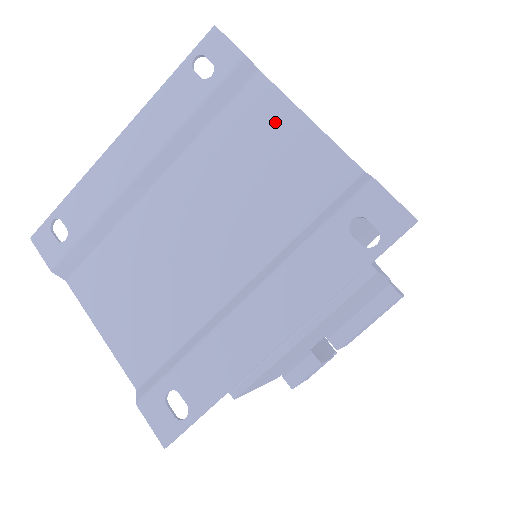
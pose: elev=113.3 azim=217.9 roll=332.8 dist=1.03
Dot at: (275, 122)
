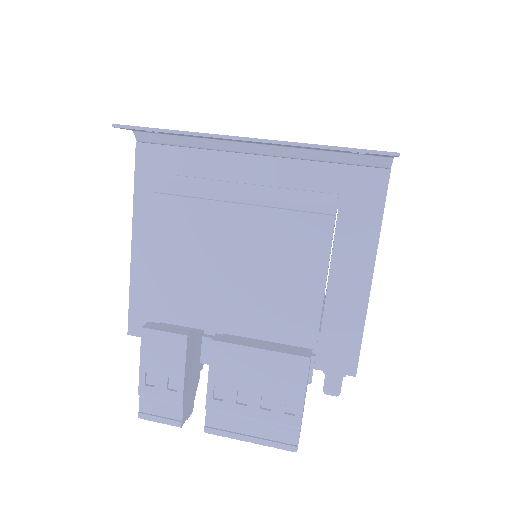
Dot at: occluded
